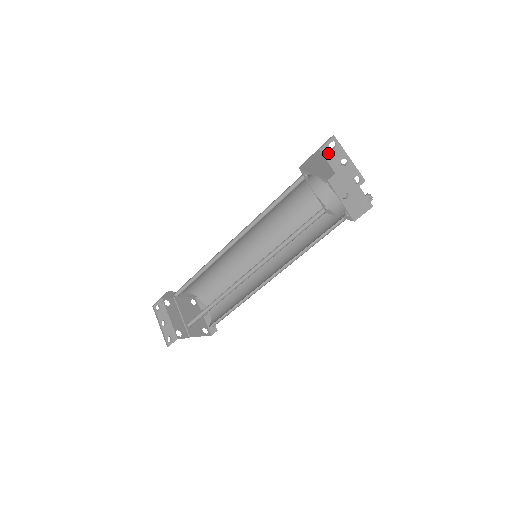
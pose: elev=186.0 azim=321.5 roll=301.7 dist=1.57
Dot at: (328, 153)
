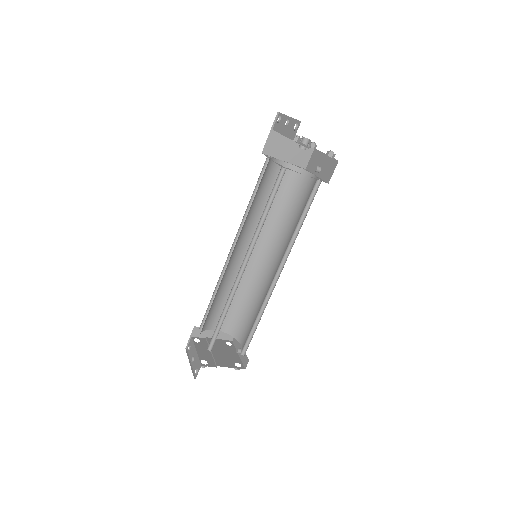
Dot at: (277, 127)
